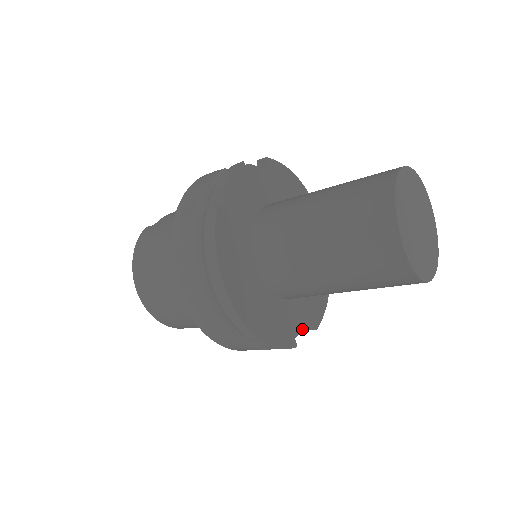
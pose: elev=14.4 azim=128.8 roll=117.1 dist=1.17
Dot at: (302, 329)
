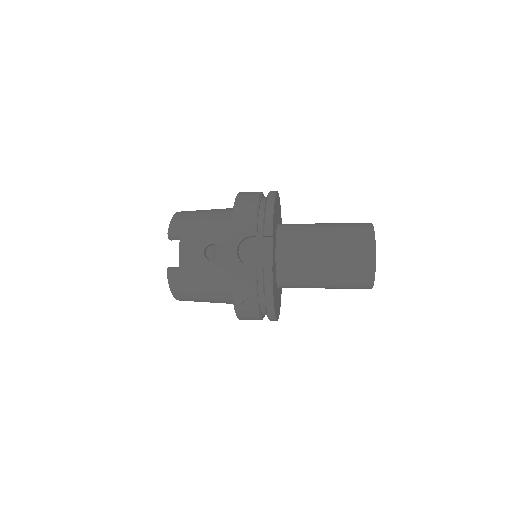
Dot at: occluded
